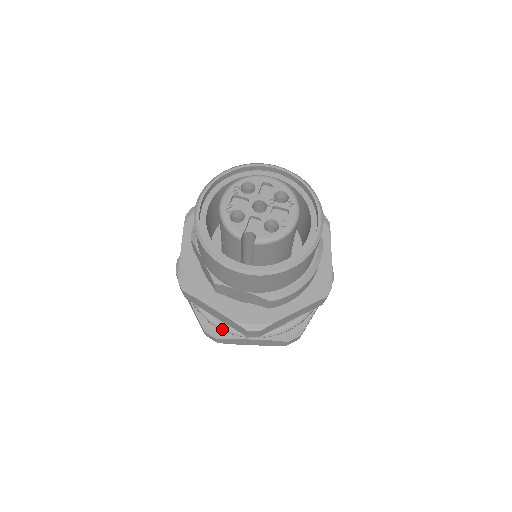
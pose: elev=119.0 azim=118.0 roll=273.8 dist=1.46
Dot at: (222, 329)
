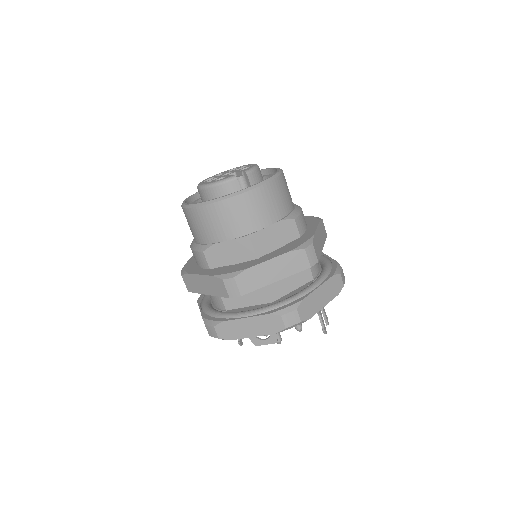
Dot at: (291, 302)
